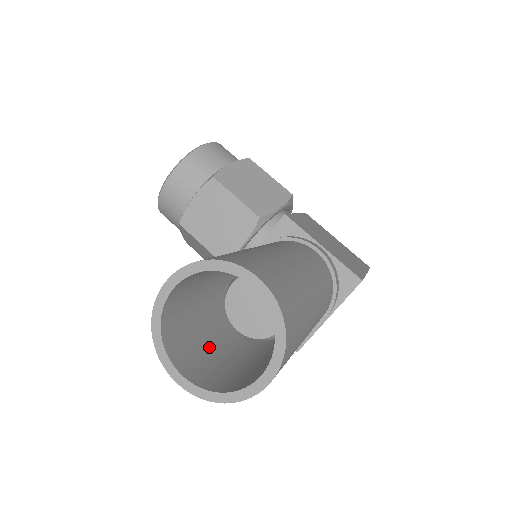
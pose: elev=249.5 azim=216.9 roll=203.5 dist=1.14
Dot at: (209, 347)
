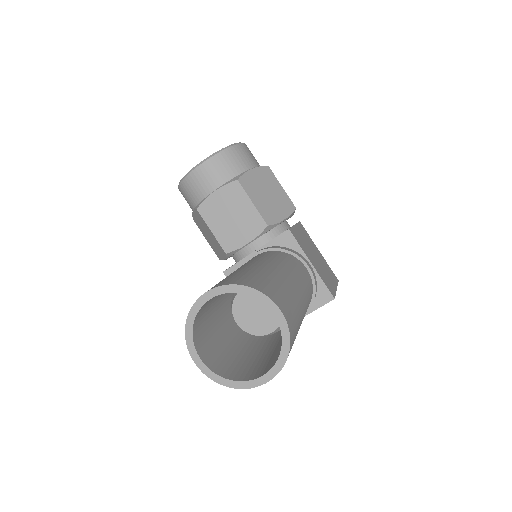
Dot at: (216, 335)
